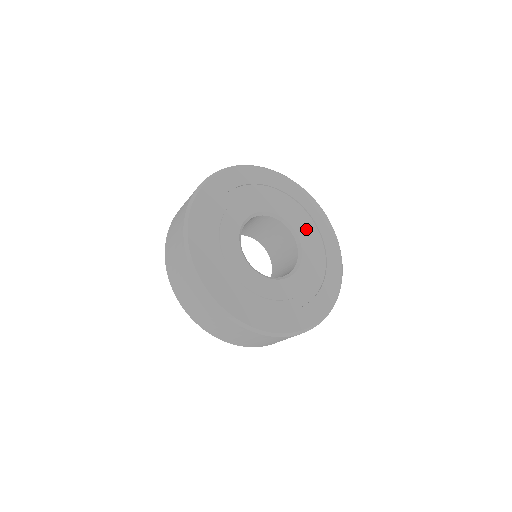
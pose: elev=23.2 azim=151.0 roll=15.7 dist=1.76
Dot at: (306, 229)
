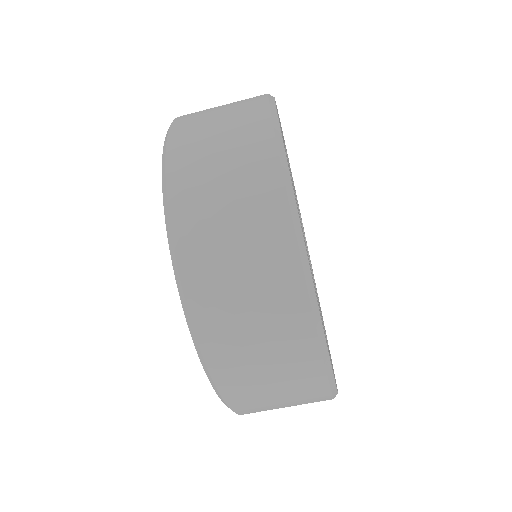
Dot at: occluded
